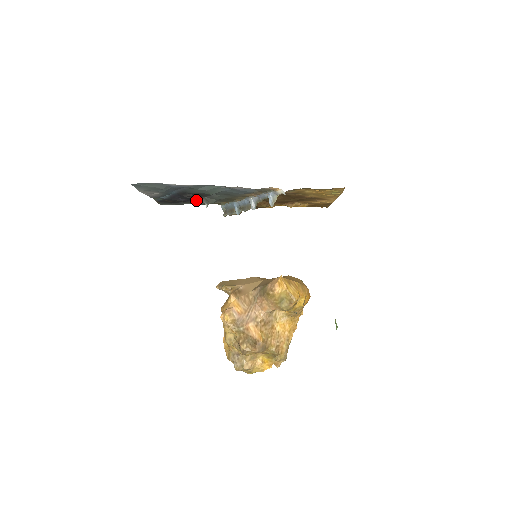
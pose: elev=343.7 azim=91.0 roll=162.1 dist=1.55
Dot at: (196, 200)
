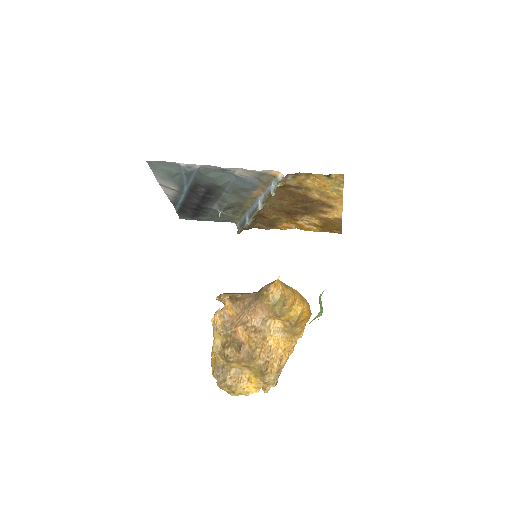
Dot at: (210, 206)
